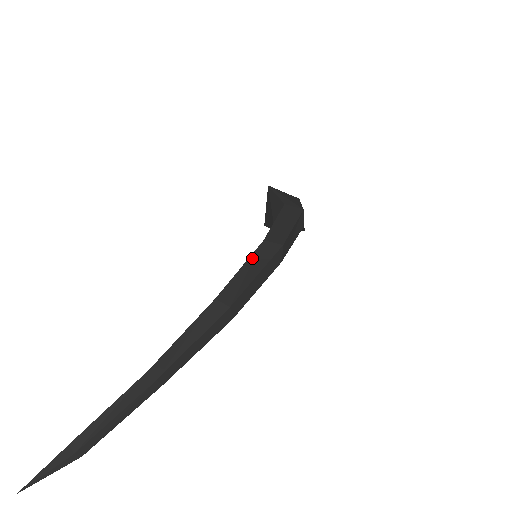
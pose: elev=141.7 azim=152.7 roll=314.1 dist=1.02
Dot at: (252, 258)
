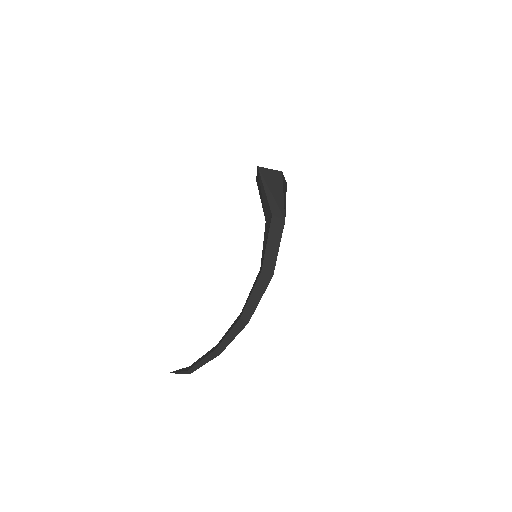
Dot at: (256, 287)
